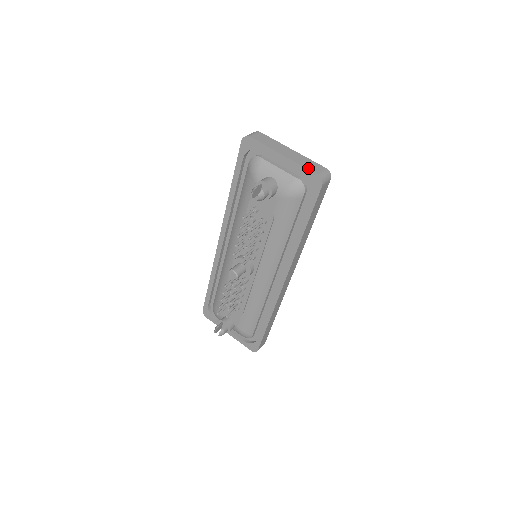
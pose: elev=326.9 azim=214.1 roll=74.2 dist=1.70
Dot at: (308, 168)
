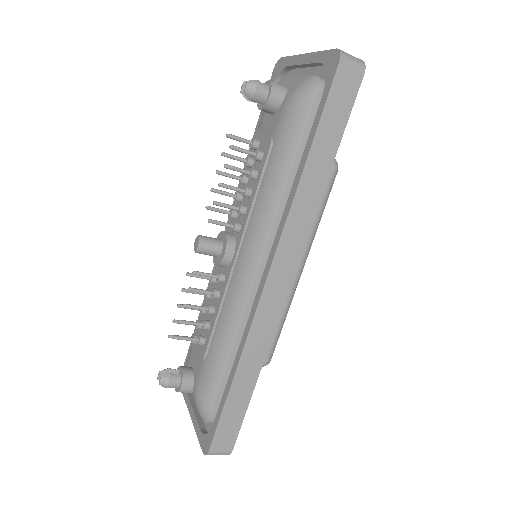
Dot at: (329, 50)
